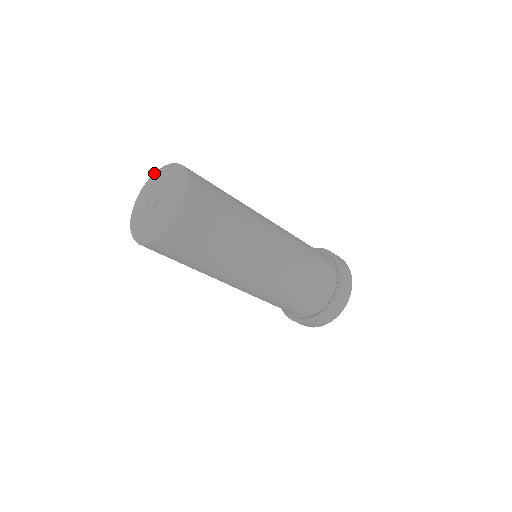
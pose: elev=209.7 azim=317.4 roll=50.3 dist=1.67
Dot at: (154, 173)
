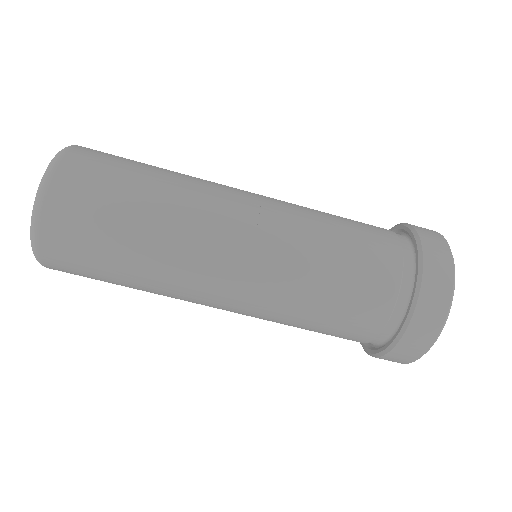
Dot at: occluded
